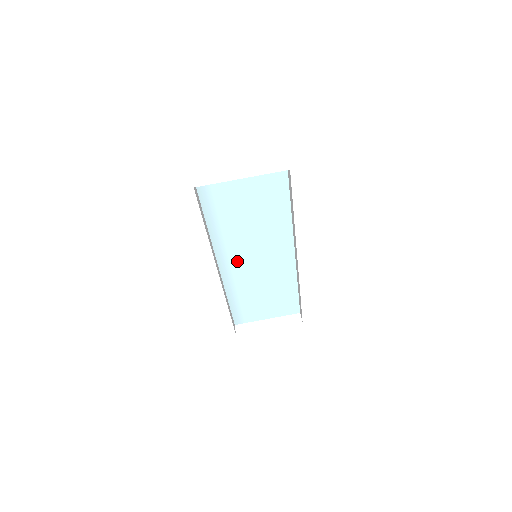
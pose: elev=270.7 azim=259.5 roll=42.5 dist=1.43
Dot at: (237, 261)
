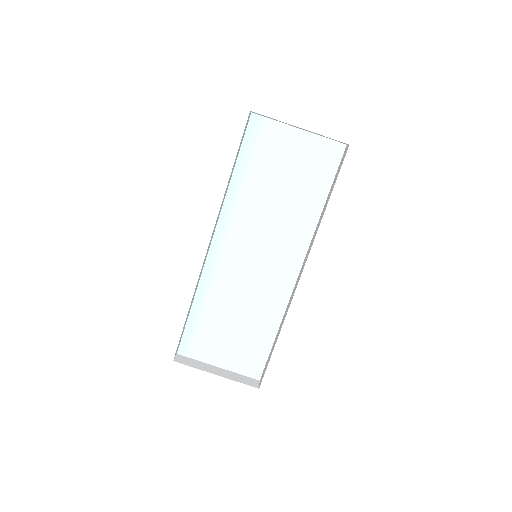
Dot at: (233, 250)
